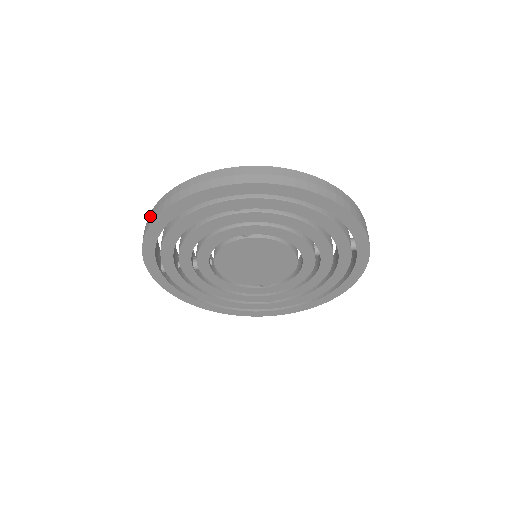
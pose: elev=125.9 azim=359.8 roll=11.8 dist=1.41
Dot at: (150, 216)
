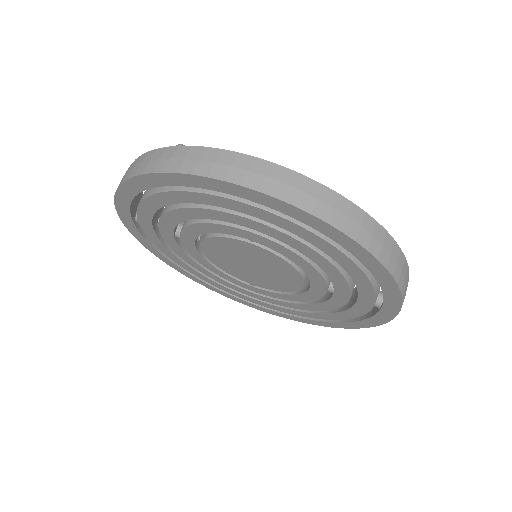
Dot at: (137, 163)
